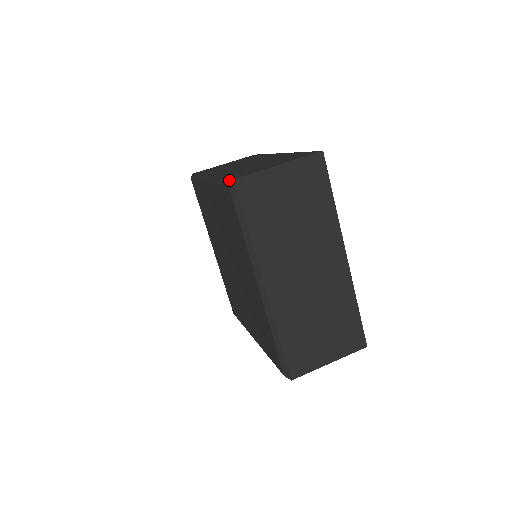
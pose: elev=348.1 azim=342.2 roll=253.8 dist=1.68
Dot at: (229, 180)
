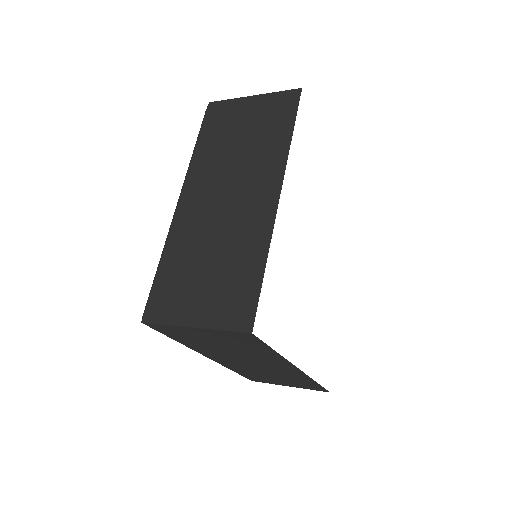
Dot at: (145, 308)
